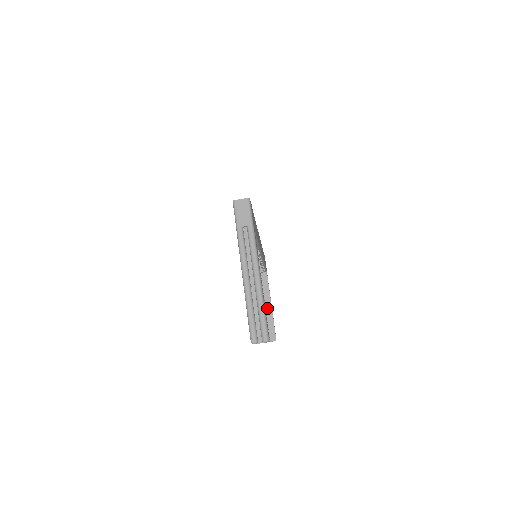
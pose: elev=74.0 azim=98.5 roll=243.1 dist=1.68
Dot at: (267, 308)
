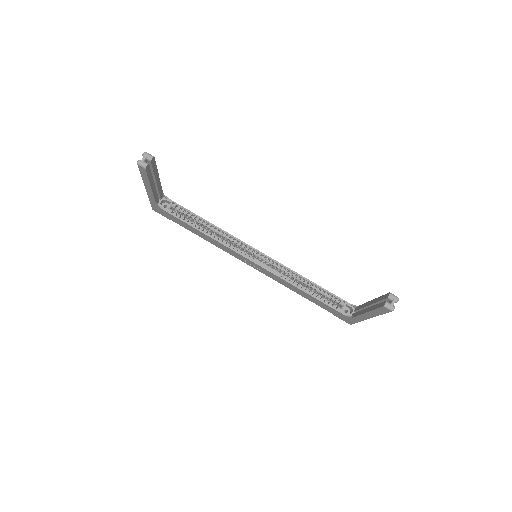
Dot at: occluded
